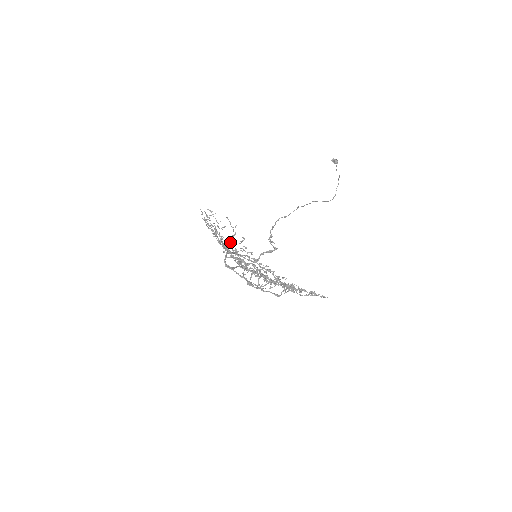
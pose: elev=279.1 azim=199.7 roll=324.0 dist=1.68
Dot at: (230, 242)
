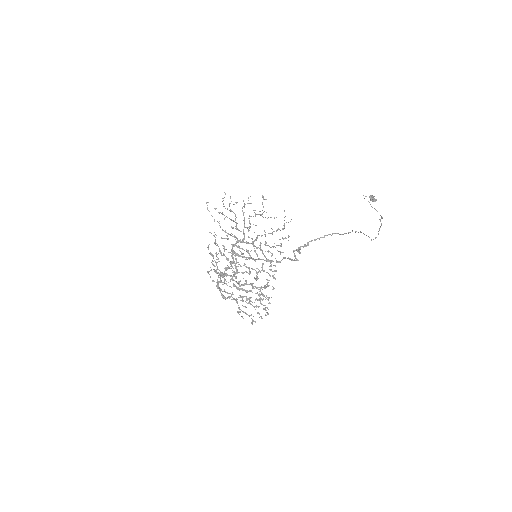
Dot at: occluded
